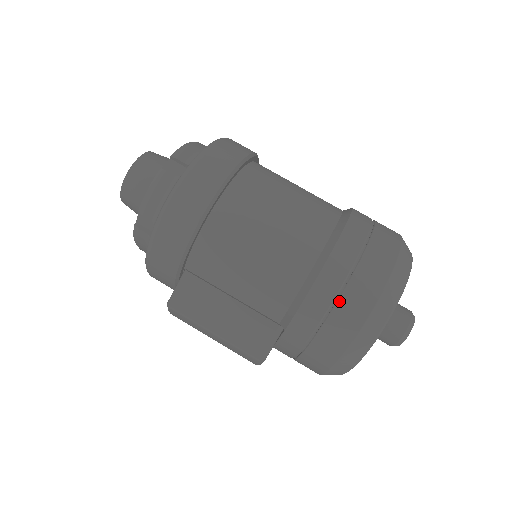
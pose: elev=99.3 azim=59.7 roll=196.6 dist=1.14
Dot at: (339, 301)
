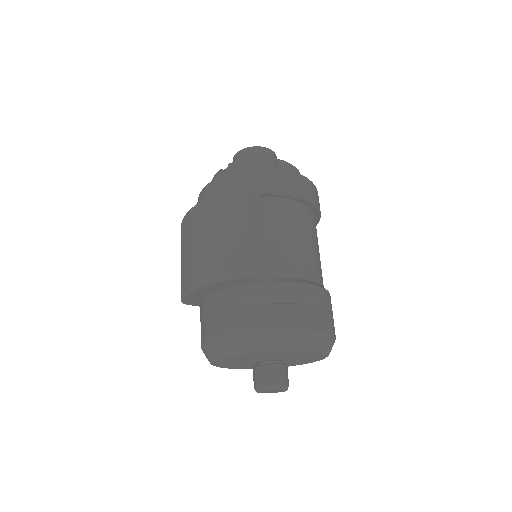
Dot at: (319, 307)
